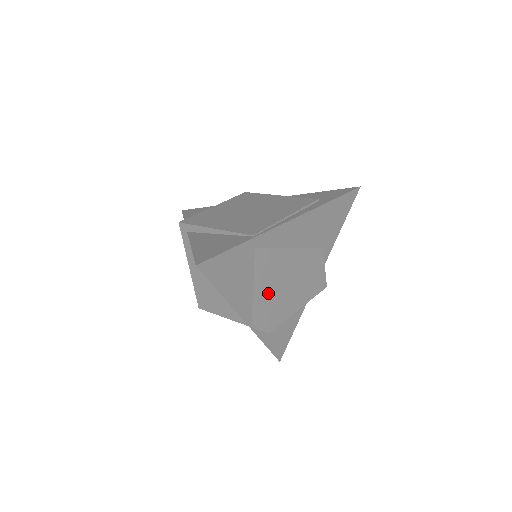
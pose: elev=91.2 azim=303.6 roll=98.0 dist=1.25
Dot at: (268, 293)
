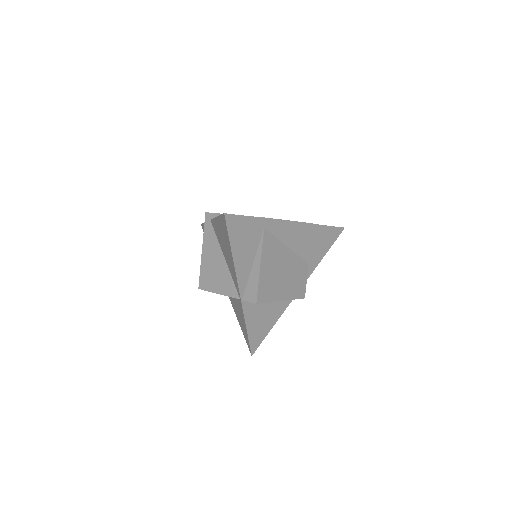
Dot at: (264, 269)
